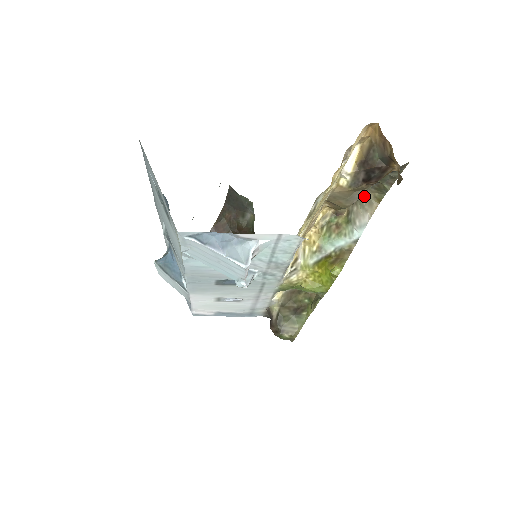
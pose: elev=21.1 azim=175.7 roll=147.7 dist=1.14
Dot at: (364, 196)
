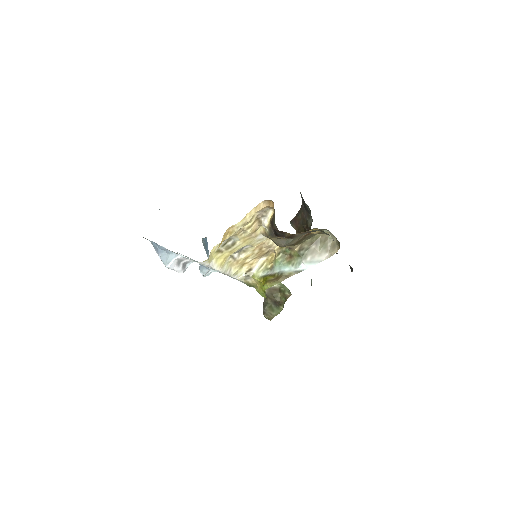
Dot at: (332, 239)
